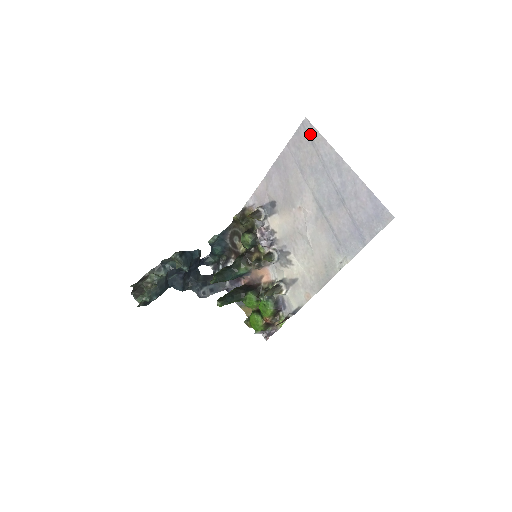
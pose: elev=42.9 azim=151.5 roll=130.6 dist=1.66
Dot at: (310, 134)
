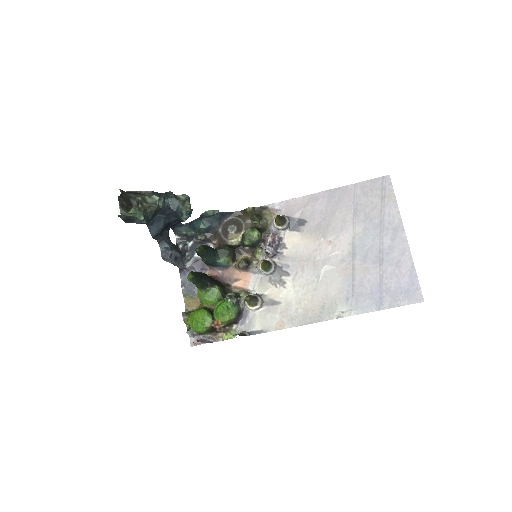
Dot at: (385, 190)
